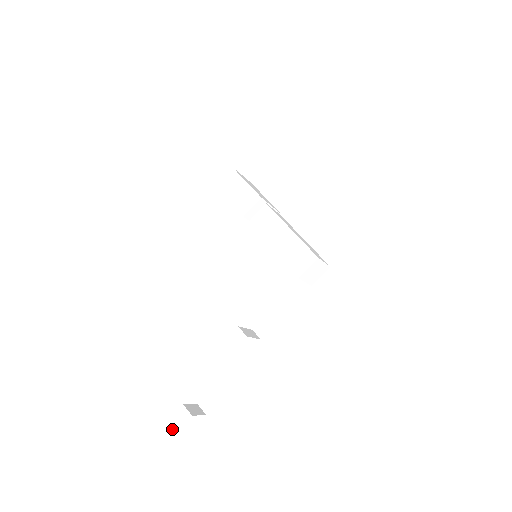
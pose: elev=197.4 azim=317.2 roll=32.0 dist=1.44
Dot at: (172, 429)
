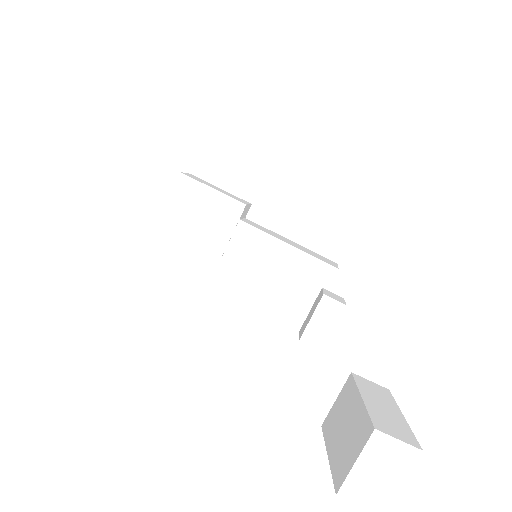
Dot at: (387, 417)
